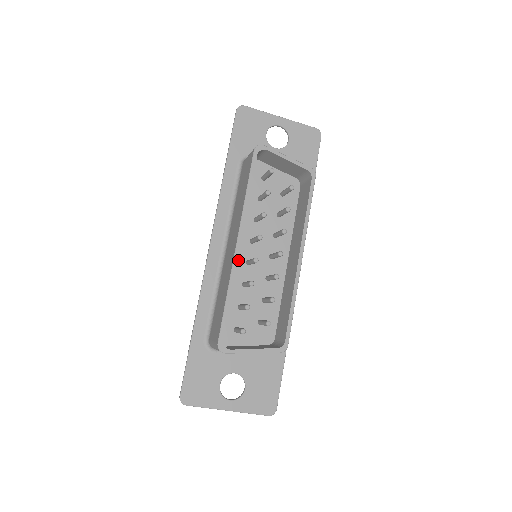
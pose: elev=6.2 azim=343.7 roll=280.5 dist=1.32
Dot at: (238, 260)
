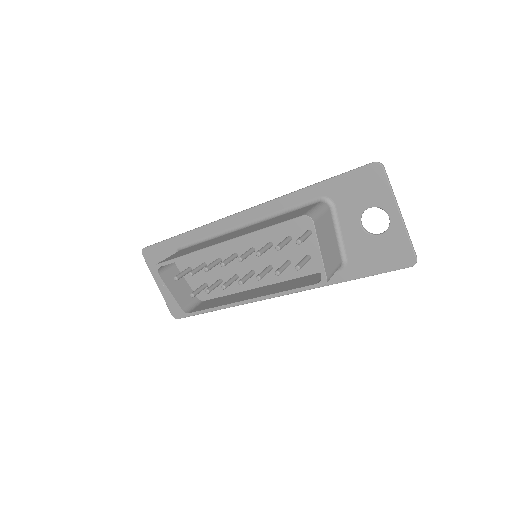
Dot at: (232, 245)
